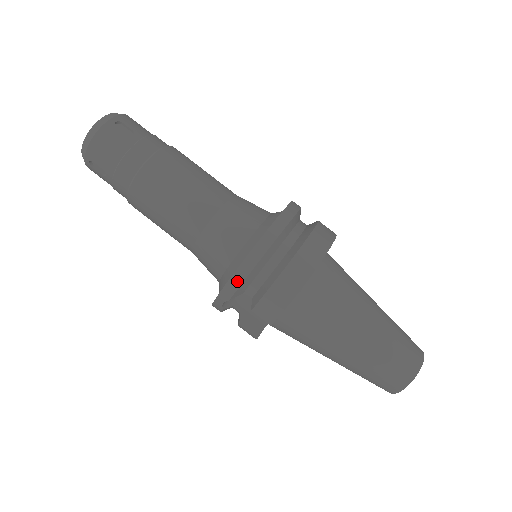
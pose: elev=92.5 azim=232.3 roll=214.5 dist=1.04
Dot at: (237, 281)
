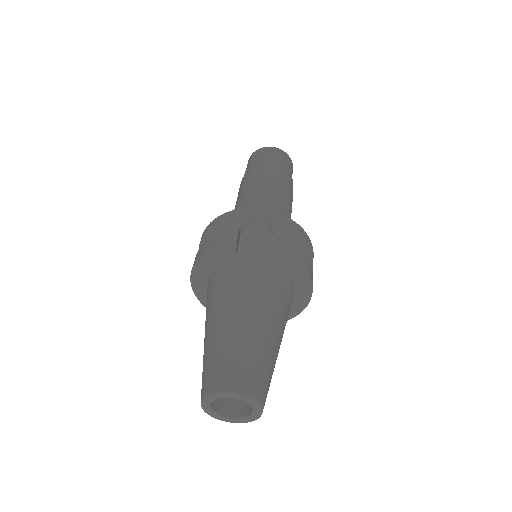
Dot at: (288, 221)
